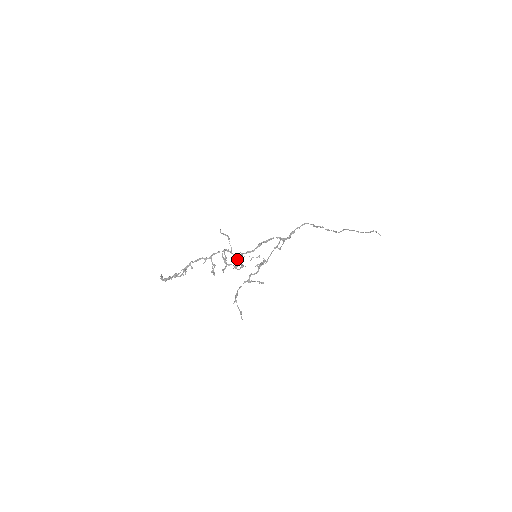
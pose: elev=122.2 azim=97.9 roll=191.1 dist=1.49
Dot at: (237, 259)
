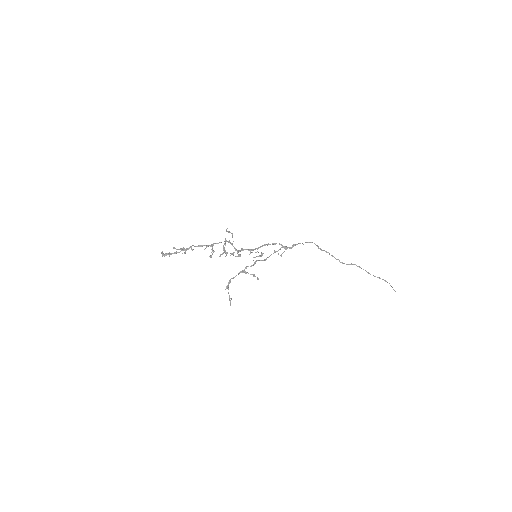
Dot at: occluded
